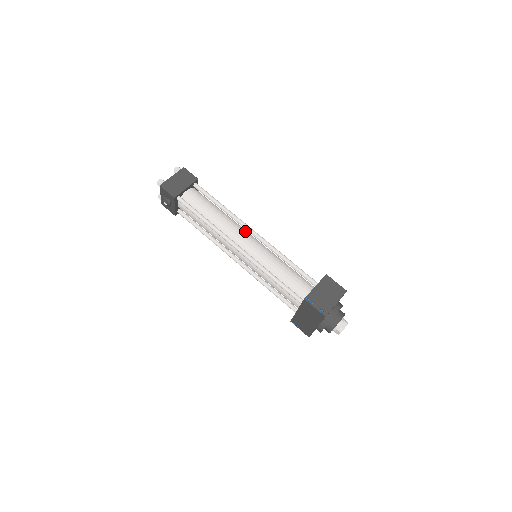
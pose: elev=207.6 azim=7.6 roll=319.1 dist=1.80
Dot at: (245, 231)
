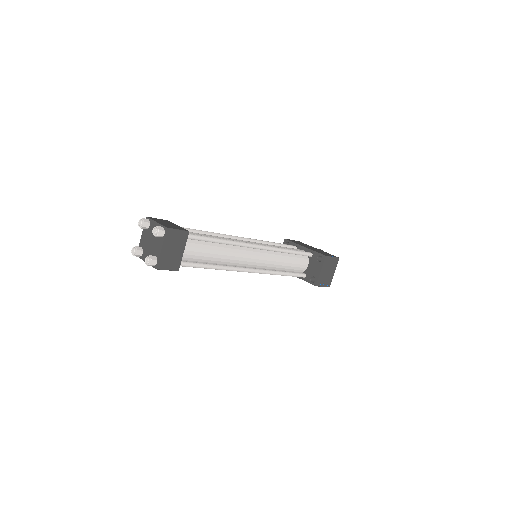
Dot at: (247, 248)
